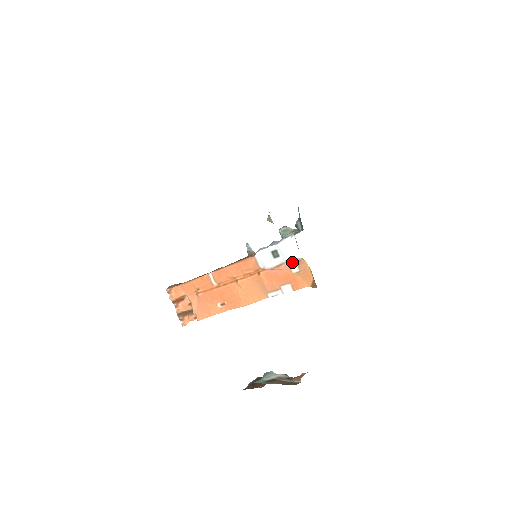
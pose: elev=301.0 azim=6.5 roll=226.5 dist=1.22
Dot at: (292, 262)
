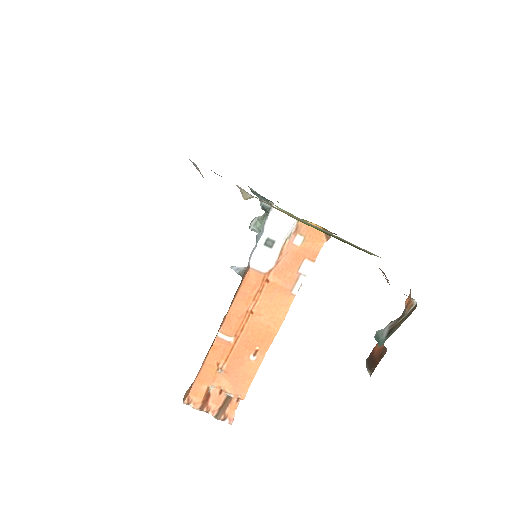
Dot at: (290, 236)
